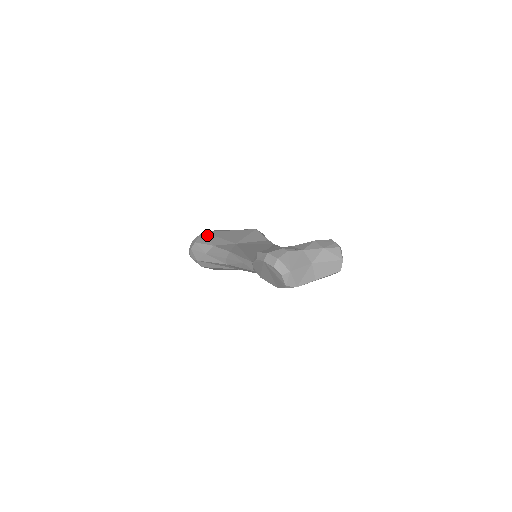
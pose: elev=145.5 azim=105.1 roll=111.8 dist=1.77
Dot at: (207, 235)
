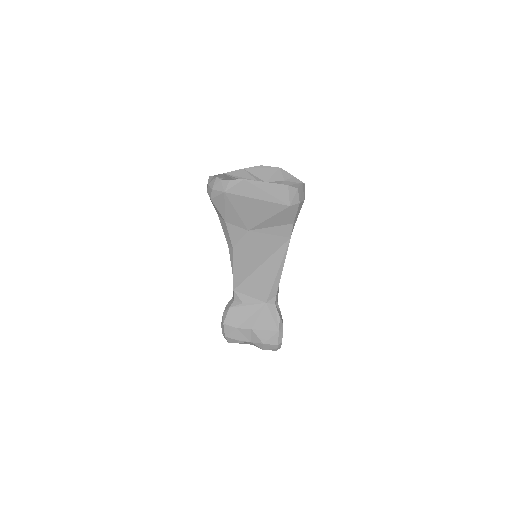
Dot at: (225, 201)
